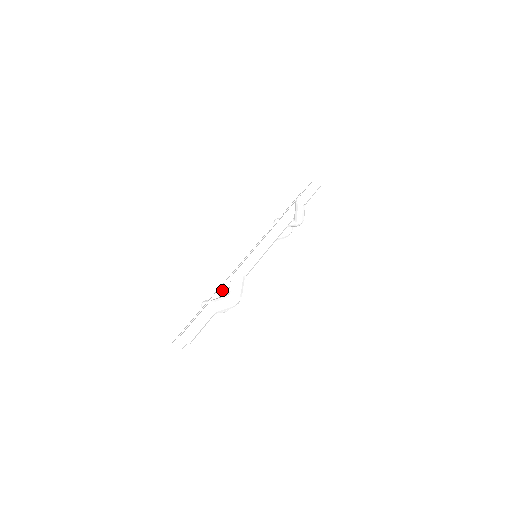
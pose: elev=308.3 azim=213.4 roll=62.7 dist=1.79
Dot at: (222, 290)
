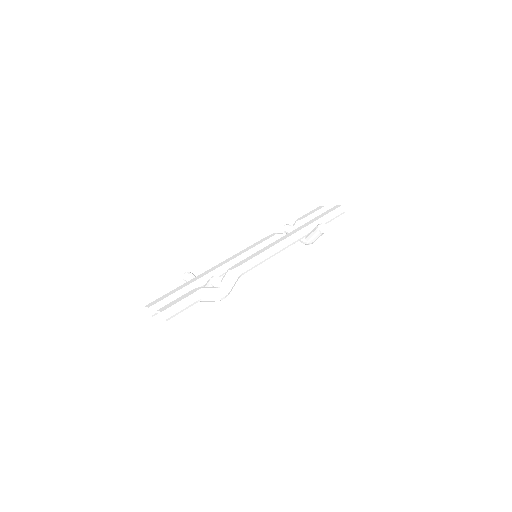
Dot at: (214, 281)
